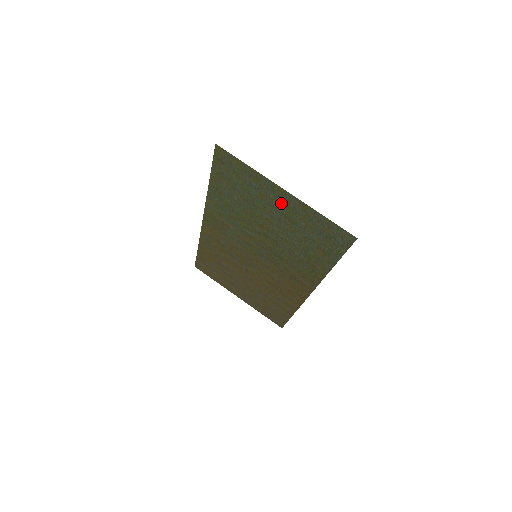
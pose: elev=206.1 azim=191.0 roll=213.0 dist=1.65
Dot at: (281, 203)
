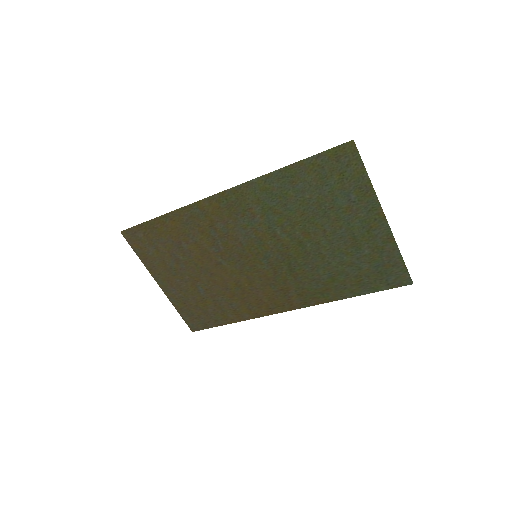
Dot at: (364, 225)
